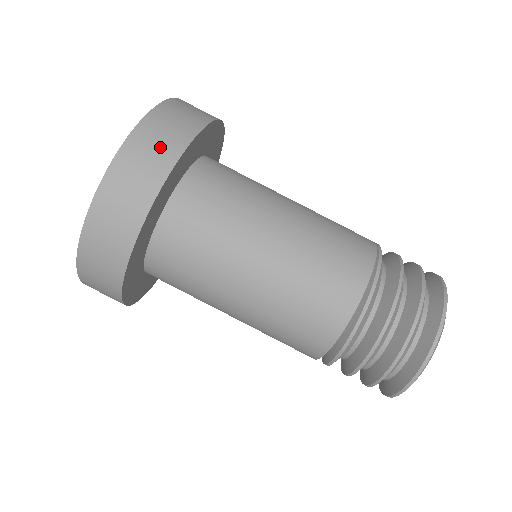
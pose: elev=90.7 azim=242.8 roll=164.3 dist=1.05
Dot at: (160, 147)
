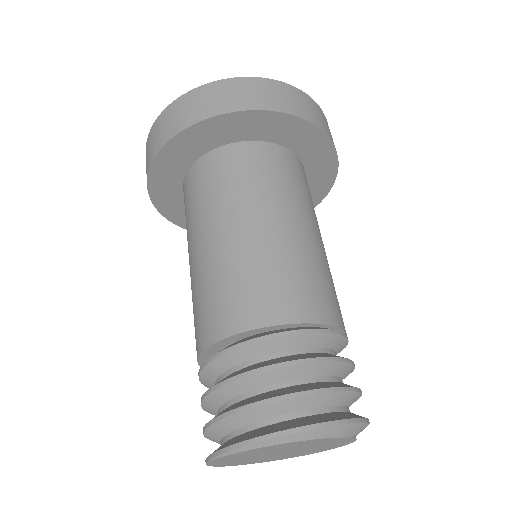
Dot at: (294, 103)
